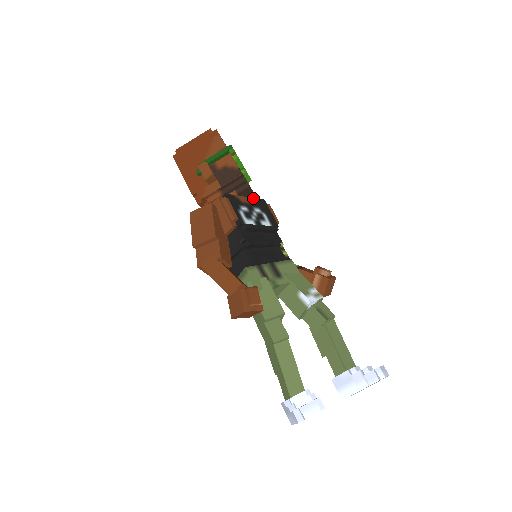
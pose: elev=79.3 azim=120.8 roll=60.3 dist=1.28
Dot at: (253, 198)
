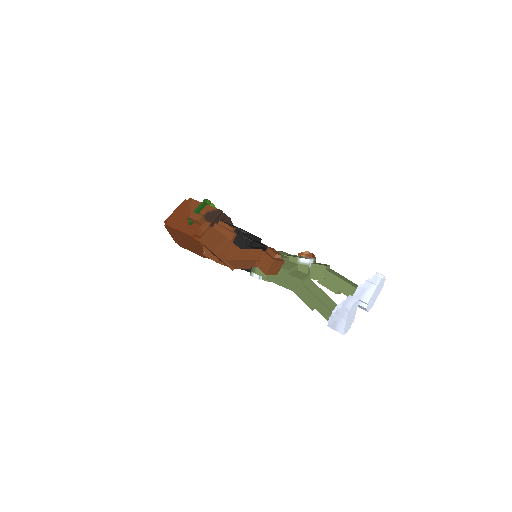
Dot at: (235, 226)
